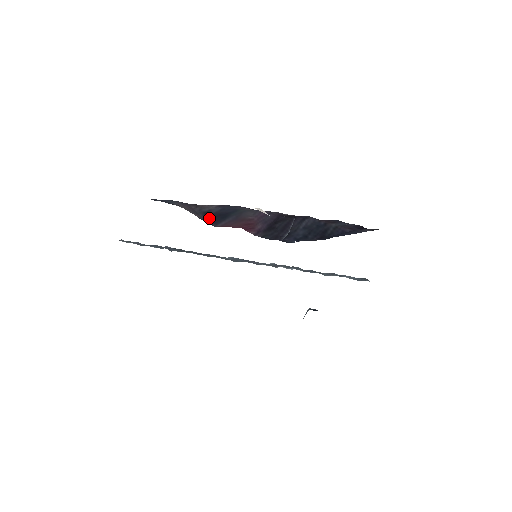
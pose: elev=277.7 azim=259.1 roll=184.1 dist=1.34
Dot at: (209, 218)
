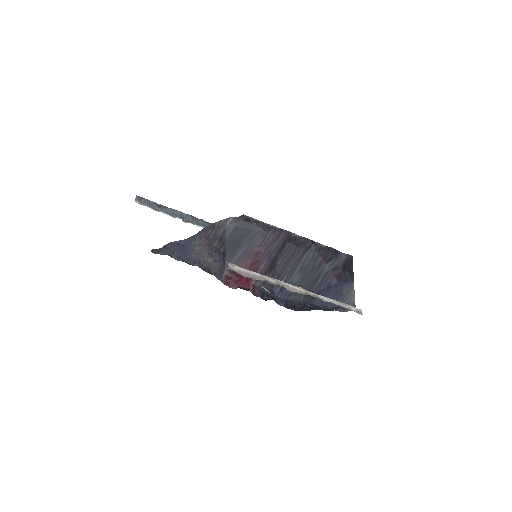
Dot at: (221, 256)
